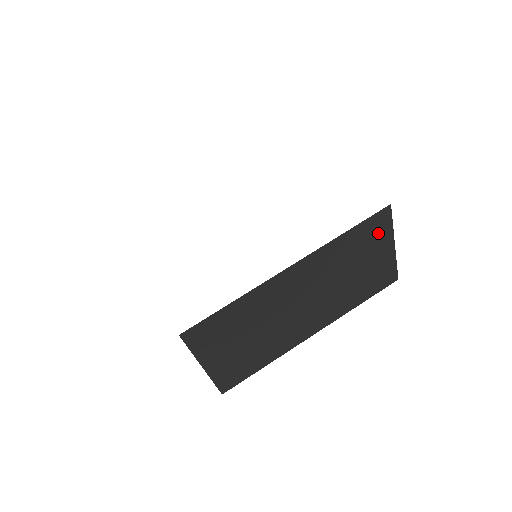
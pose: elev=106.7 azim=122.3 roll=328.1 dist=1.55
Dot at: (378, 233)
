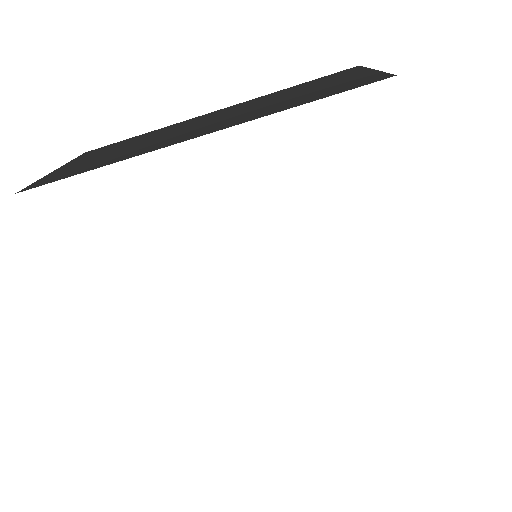
Dot at: occluded
